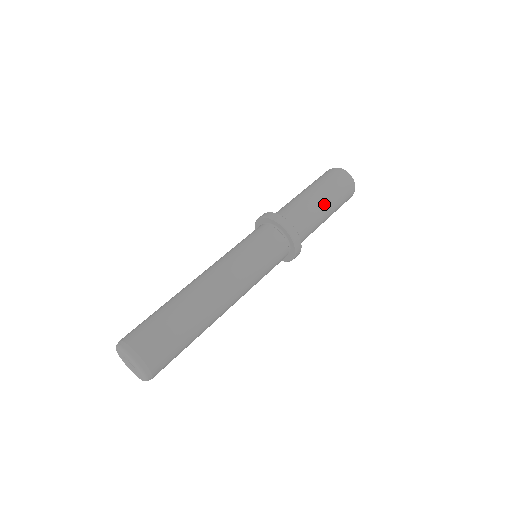
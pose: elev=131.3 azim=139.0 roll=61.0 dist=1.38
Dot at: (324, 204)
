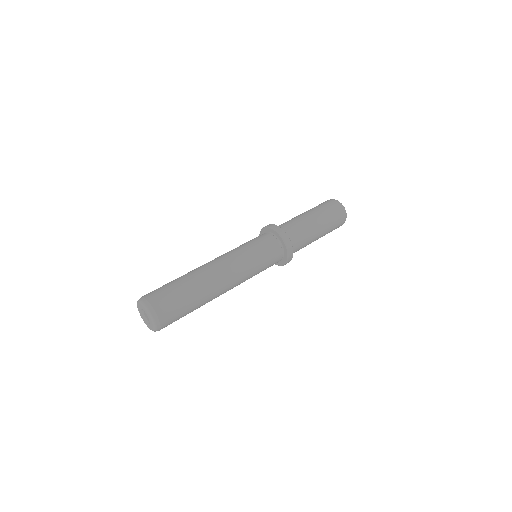
Dot at: (315, 220)
